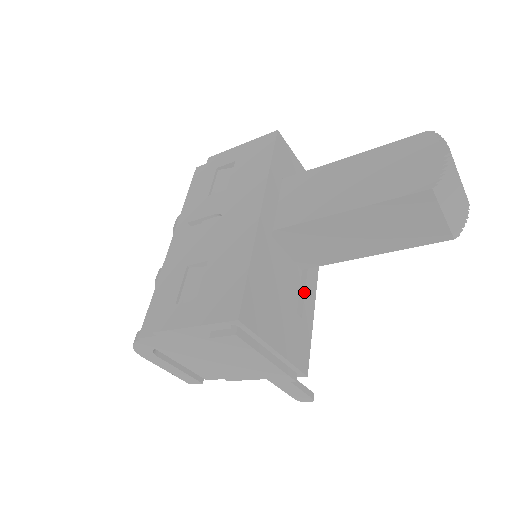
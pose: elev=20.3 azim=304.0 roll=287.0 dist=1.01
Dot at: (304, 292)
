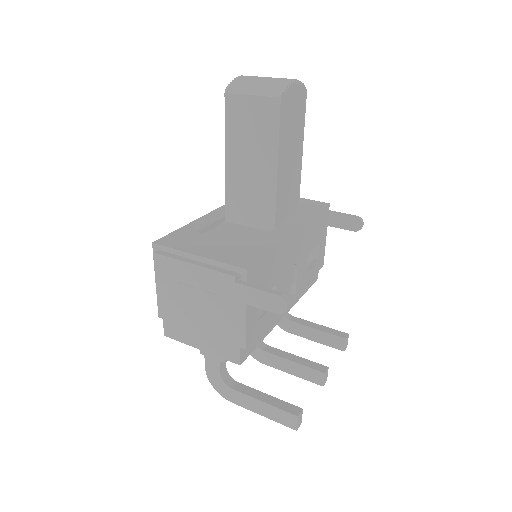
Dot at: (264, 237)
